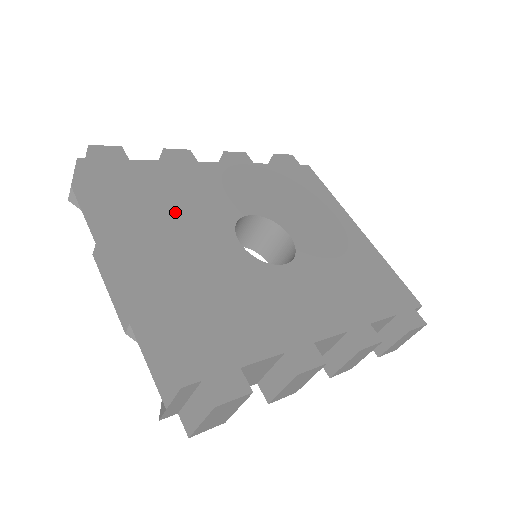
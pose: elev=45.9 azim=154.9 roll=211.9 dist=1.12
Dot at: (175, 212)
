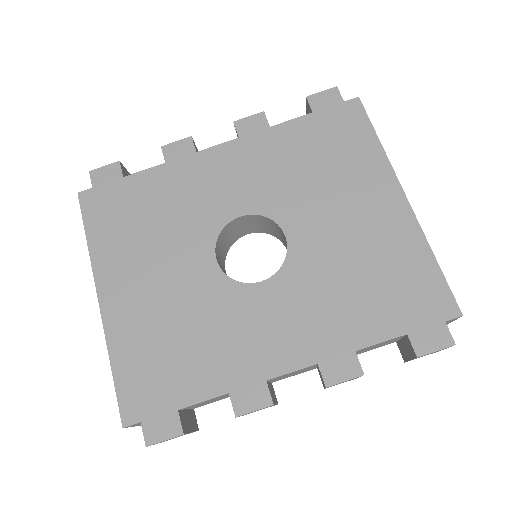
Dot at: (156, 235)
